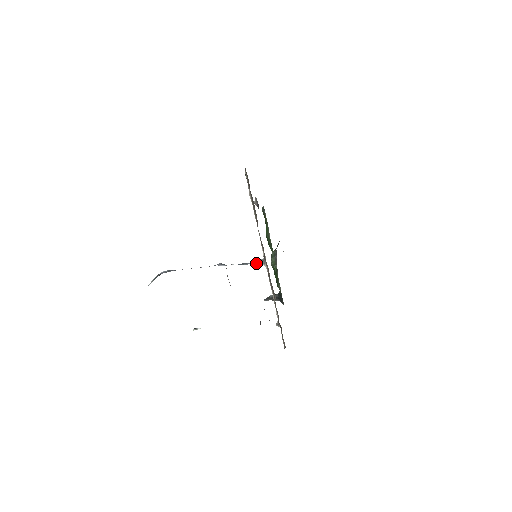
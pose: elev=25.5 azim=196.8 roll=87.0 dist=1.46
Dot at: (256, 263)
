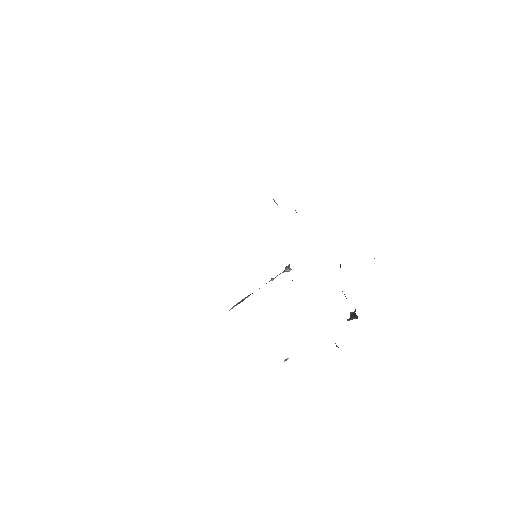
Dot at: (286, 268)
